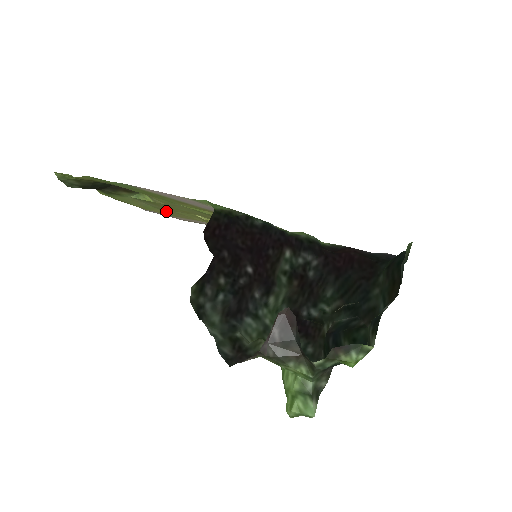
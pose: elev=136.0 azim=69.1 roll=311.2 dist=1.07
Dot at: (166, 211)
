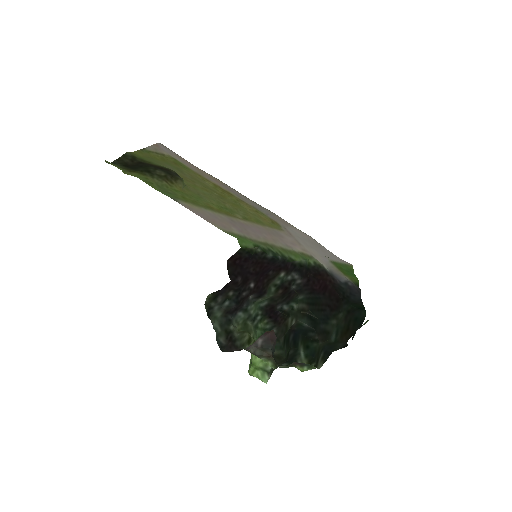
Dot at: (185, 171)
